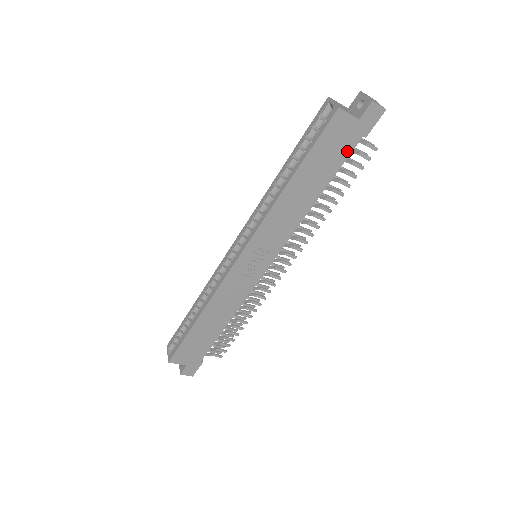
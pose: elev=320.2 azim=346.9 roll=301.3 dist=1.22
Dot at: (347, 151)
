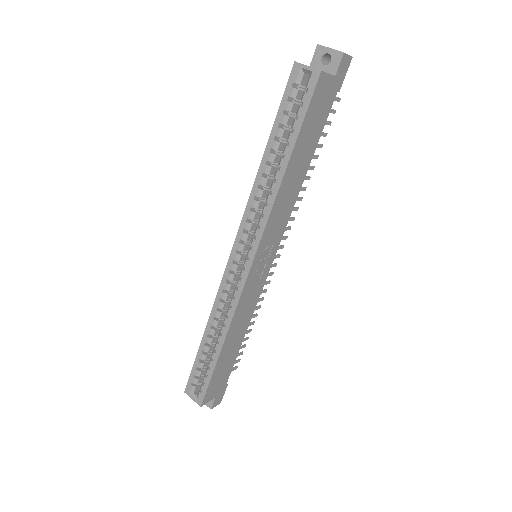
Dot at: (326, 113)
